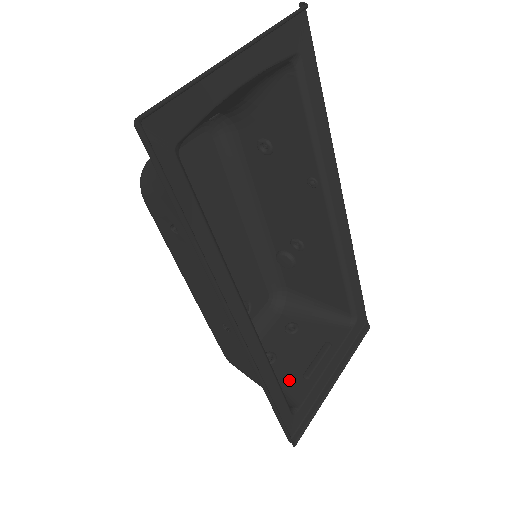
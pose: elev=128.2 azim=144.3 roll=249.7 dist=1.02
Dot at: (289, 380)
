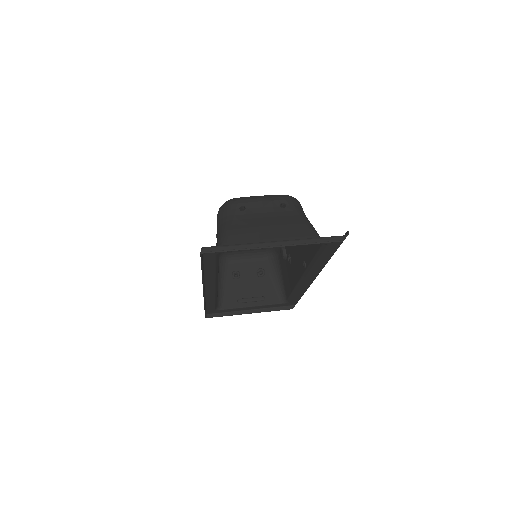
Dot at: (231, 294)
